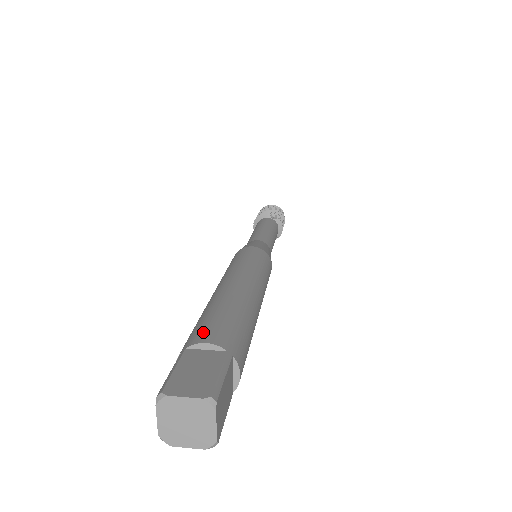
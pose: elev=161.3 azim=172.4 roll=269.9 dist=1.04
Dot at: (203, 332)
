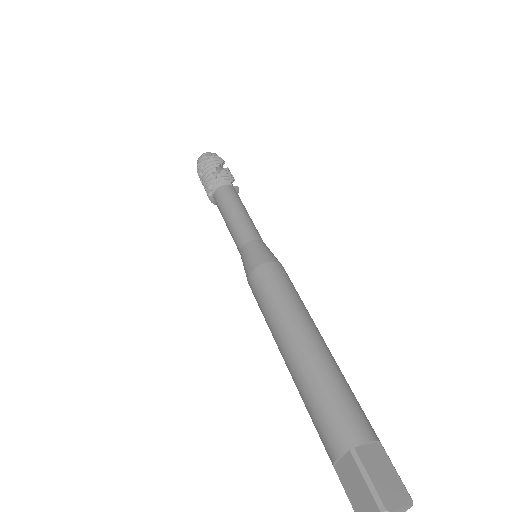
Dot at: (356, 426)
